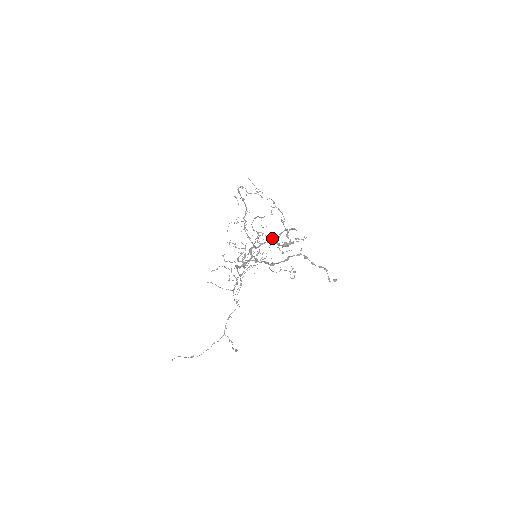
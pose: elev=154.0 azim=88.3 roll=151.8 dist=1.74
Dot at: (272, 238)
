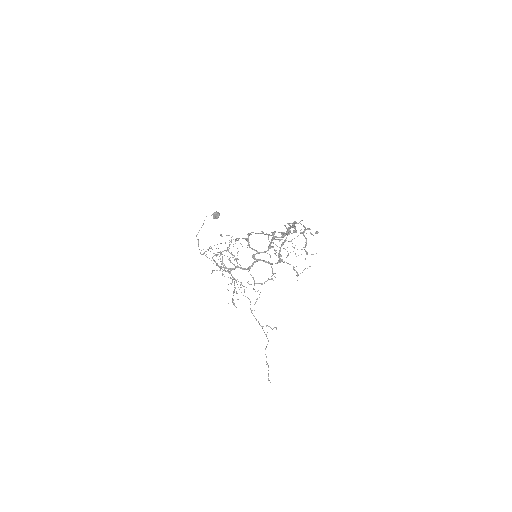
Dot at: (218, 215)
